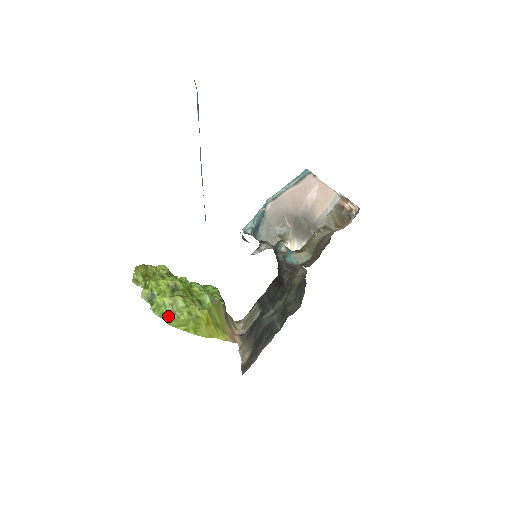
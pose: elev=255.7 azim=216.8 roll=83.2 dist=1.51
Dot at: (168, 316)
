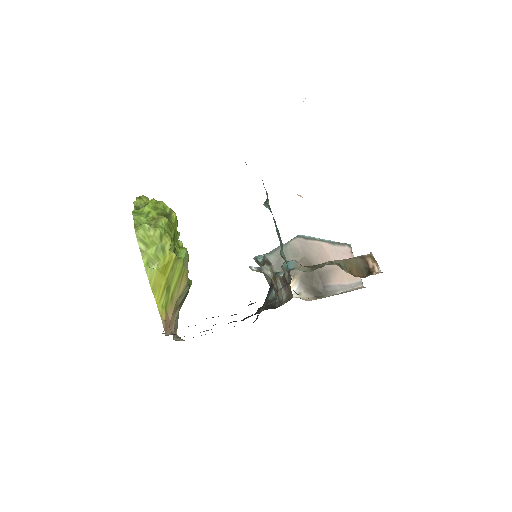
Dot at: (141, 224)
